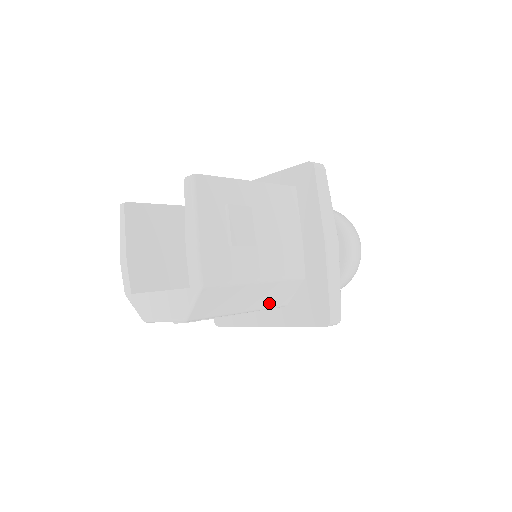
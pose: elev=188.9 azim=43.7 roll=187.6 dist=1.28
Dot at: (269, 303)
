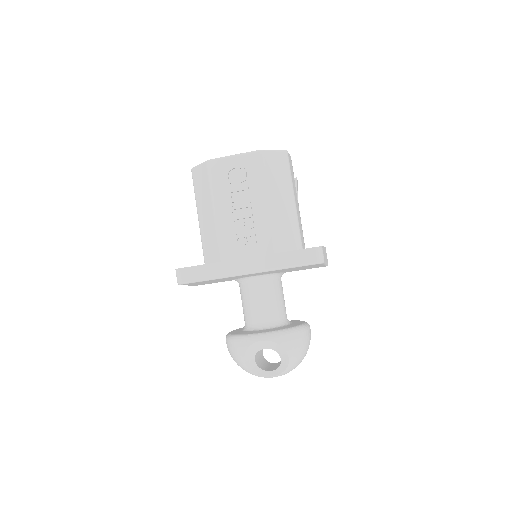
Dot at: (279, 227)
